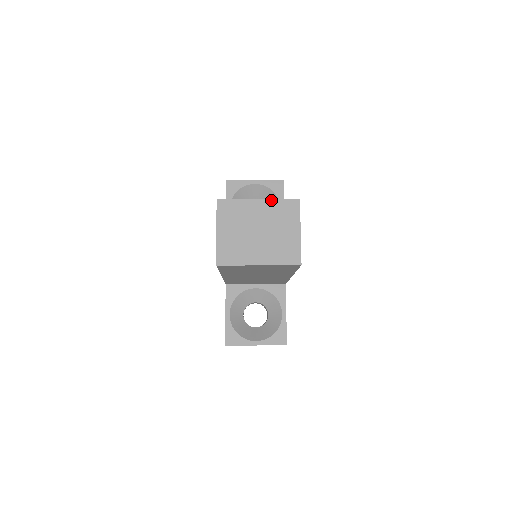
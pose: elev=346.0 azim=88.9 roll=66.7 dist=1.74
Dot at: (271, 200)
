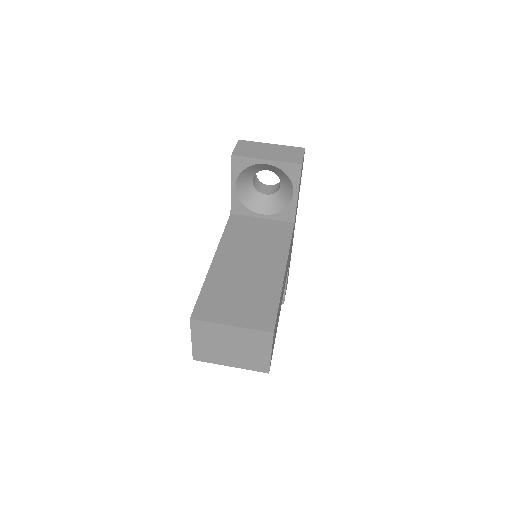
Dot at: (244, 328)
